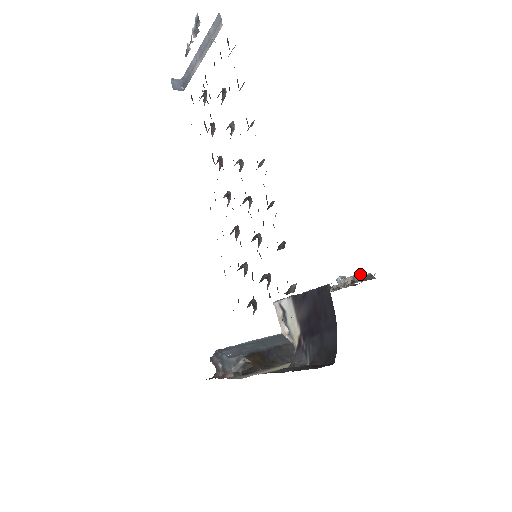
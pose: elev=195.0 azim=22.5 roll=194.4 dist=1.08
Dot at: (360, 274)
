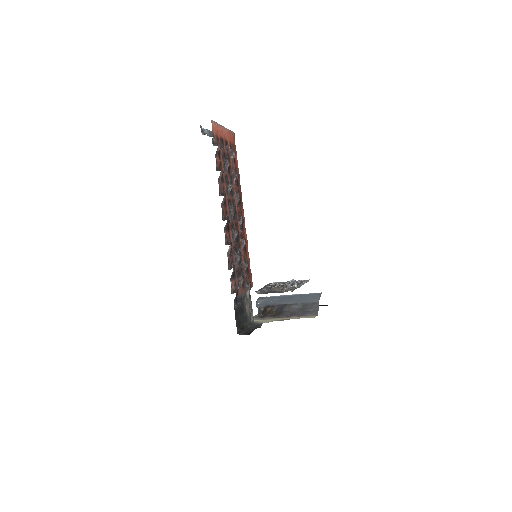
Dot at: (288, 285)
